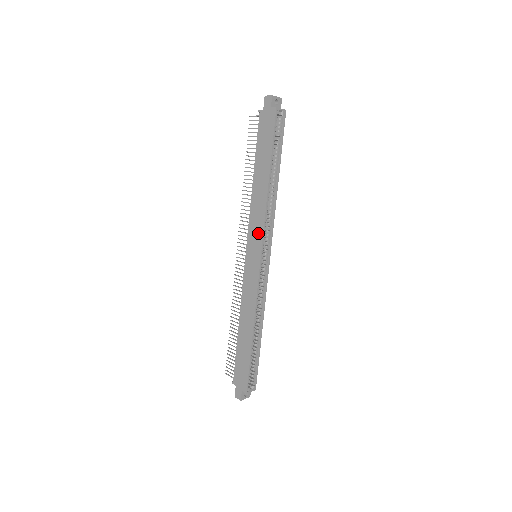
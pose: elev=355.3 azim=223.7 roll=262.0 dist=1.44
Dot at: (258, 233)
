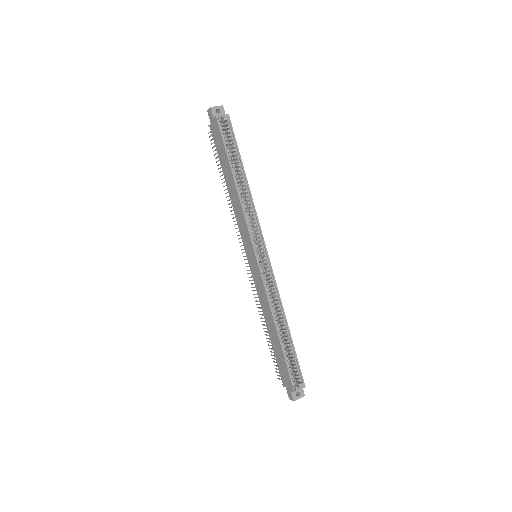
Dot at: (246, 234)
